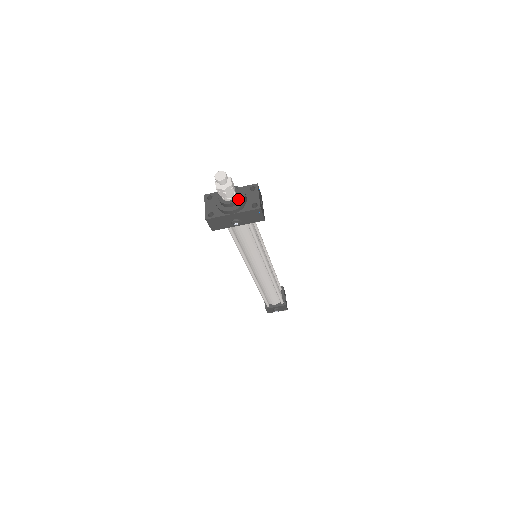
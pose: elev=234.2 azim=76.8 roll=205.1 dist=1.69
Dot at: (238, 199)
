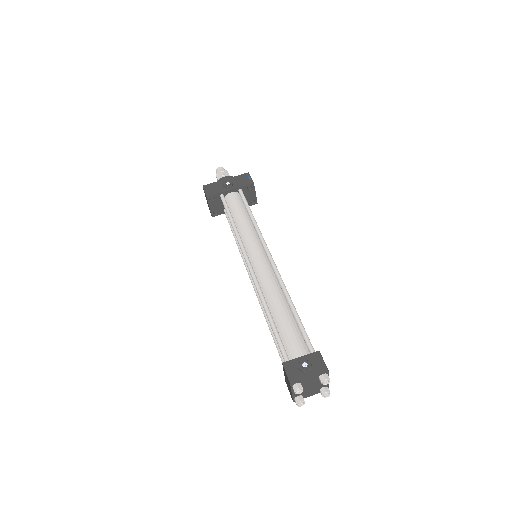
Dot at: occluded
